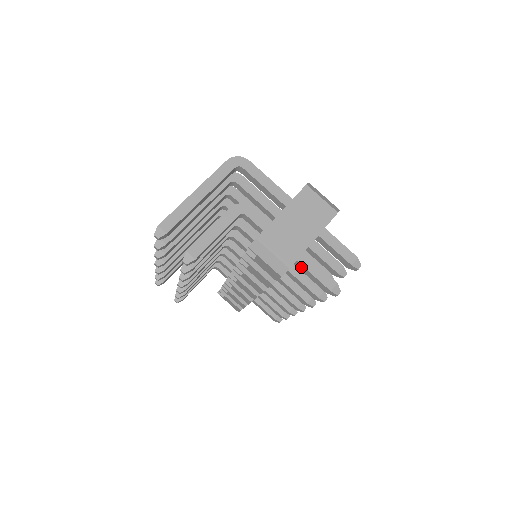
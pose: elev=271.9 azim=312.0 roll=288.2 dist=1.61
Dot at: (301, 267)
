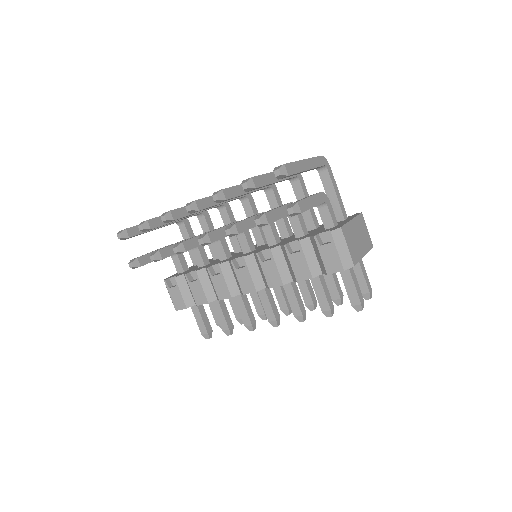
Dot at: (346, 273)
